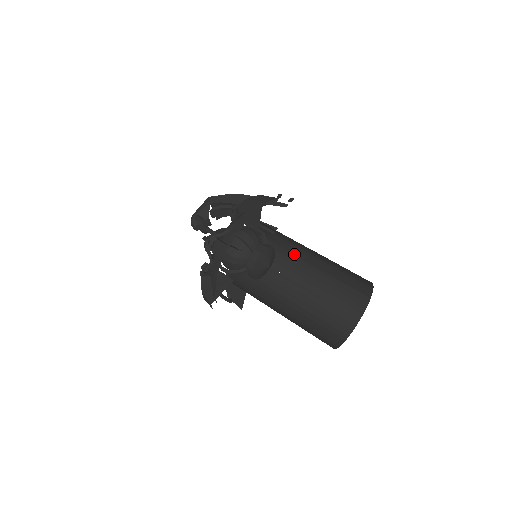
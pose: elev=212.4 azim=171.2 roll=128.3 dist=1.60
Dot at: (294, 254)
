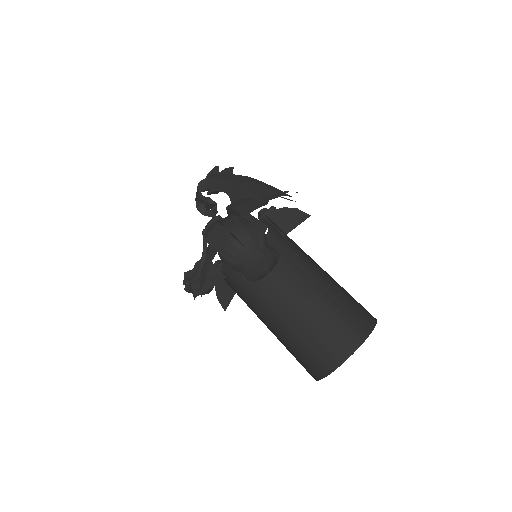
Dot at: occluded
